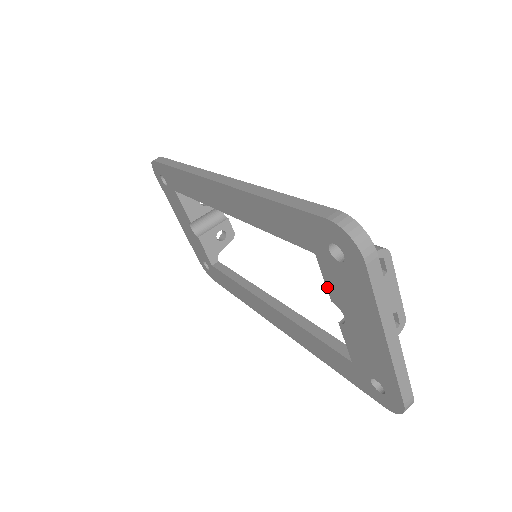
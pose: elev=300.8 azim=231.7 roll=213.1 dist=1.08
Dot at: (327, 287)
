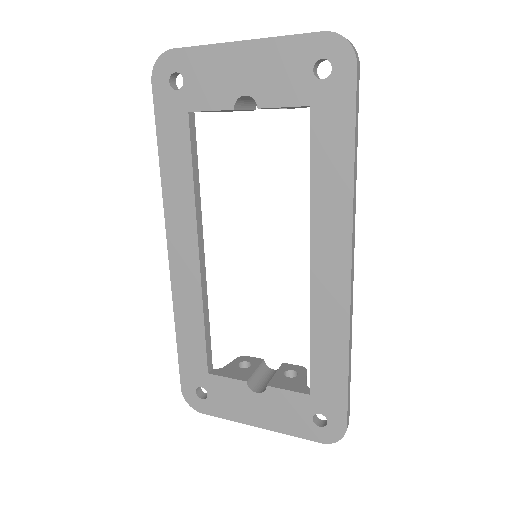
Dot at: (218, 109)
